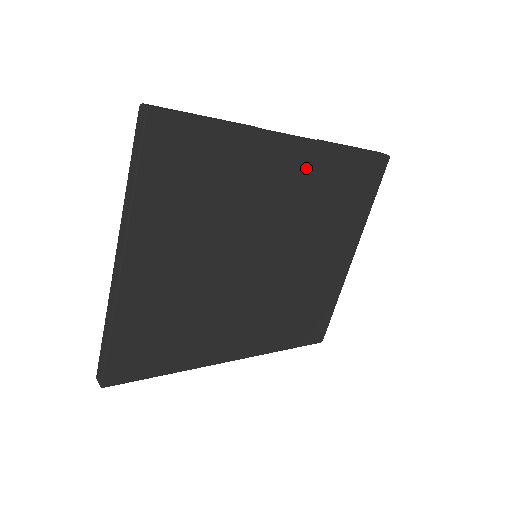
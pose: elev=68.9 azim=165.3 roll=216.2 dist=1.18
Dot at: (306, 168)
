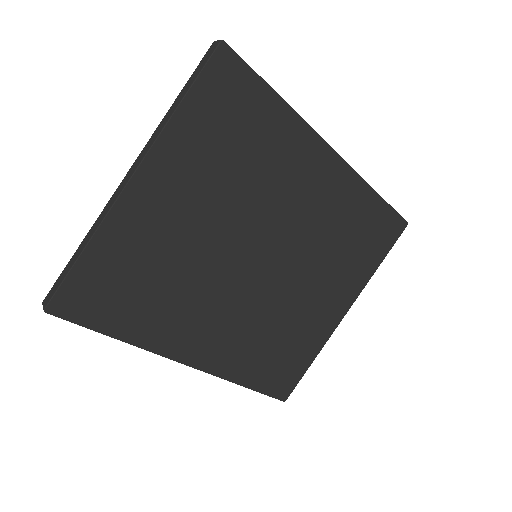
Dot at: (333, 187)
